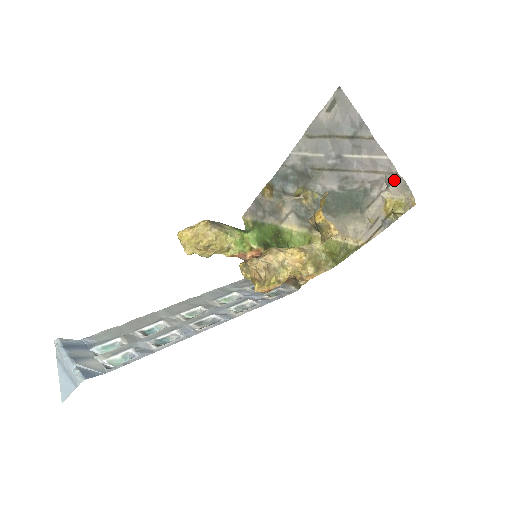
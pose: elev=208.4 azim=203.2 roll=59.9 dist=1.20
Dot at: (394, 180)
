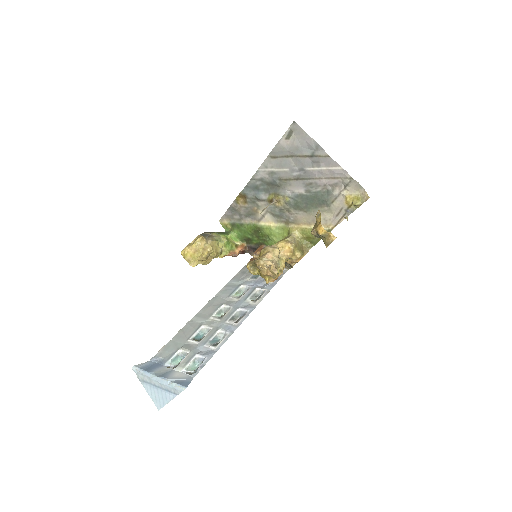
Dot at: (350, 183)
